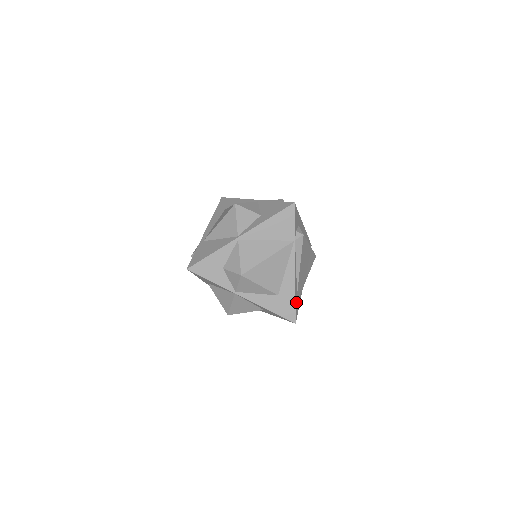
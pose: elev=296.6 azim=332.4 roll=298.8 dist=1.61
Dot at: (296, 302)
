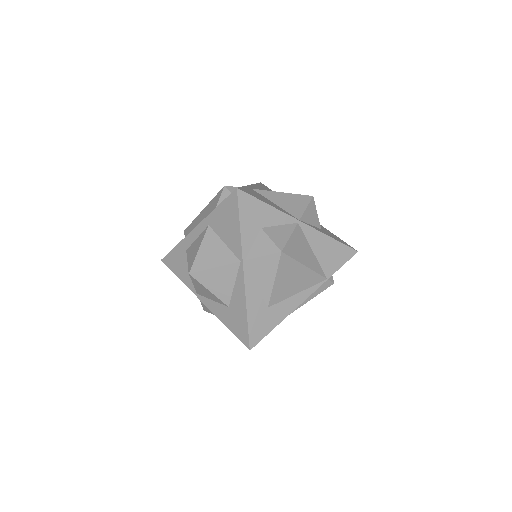
Dot at: (268, 331)
